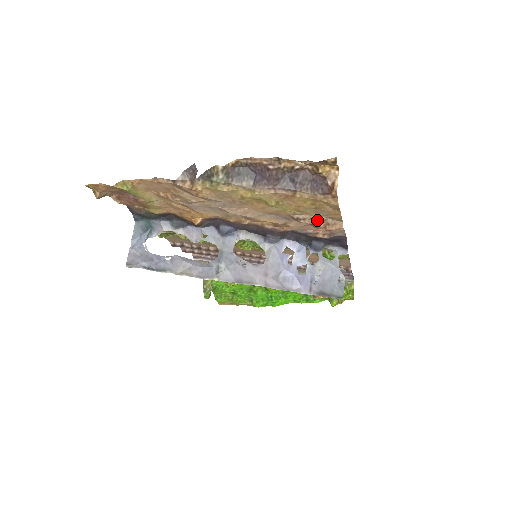
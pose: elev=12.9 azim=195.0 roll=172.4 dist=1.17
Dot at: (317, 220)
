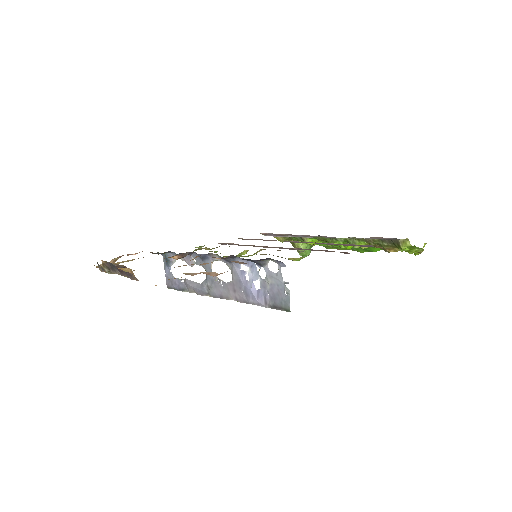
Dot at: (195, 273)
